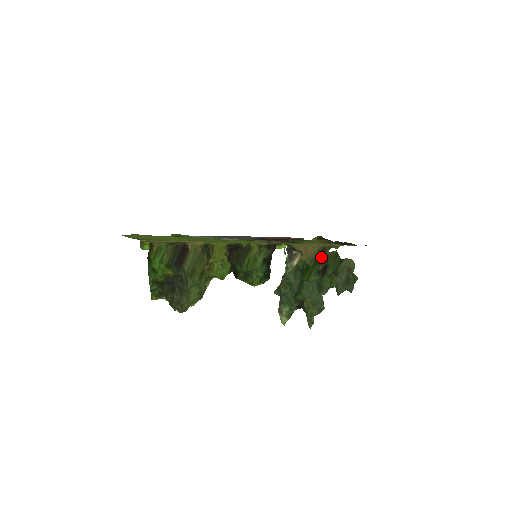
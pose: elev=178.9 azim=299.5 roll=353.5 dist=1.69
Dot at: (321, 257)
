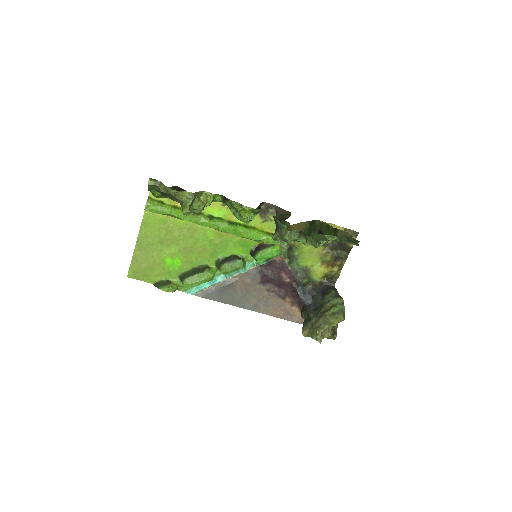
Dot at: (313, 225)
